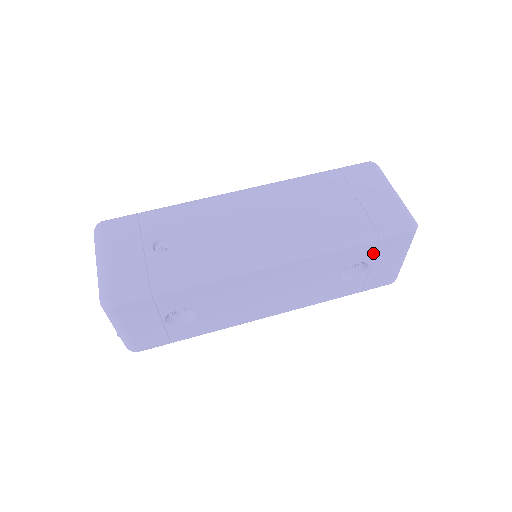
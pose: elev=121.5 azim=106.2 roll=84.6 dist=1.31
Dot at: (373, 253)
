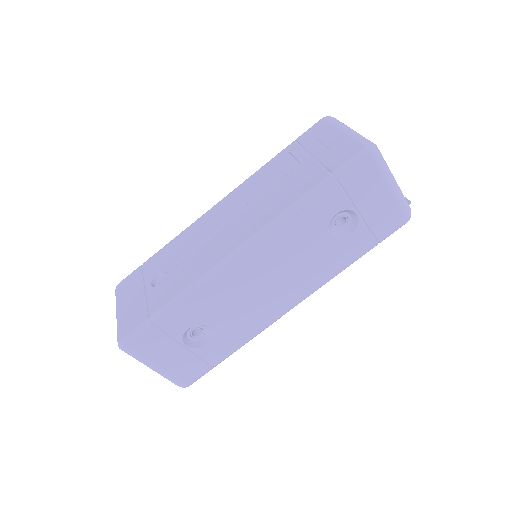
Dot at: (347, 196)
